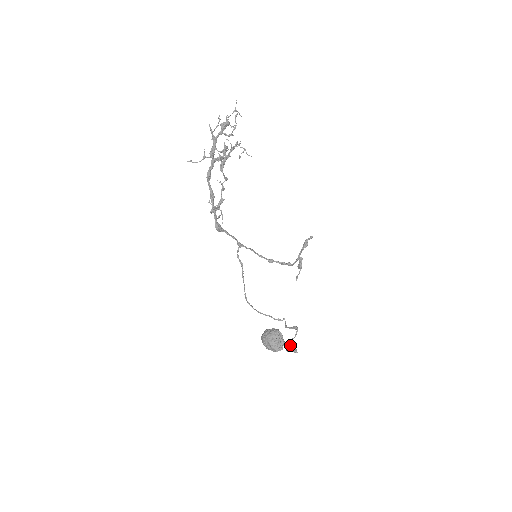
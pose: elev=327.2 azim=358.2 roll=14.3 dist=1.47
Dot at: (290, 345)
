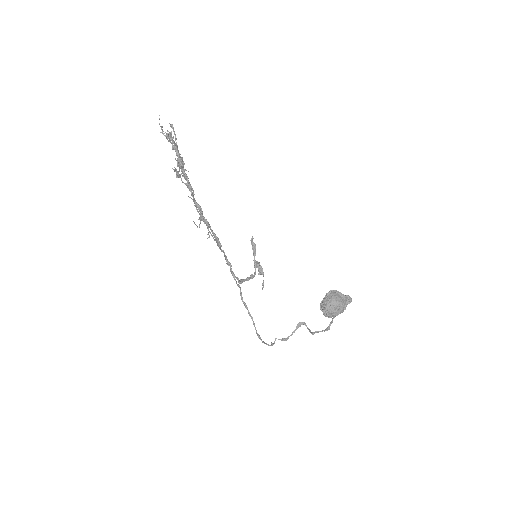
Dot at: (346, 296)
